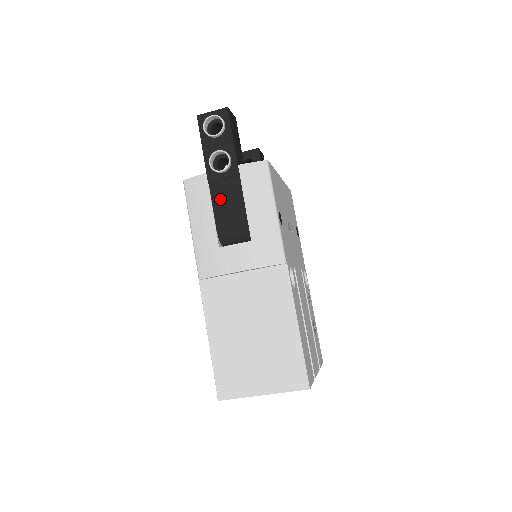
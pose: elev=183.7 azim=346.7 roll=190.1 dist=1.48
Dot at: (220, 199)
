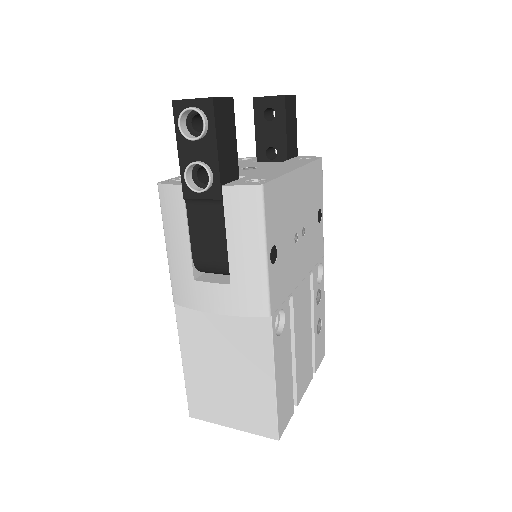
Dot at: (198, 223)
